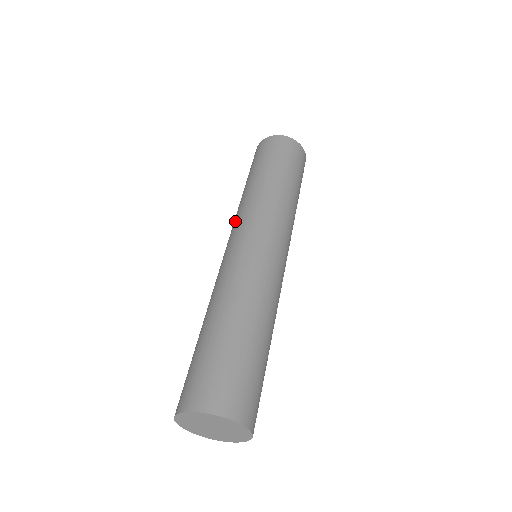
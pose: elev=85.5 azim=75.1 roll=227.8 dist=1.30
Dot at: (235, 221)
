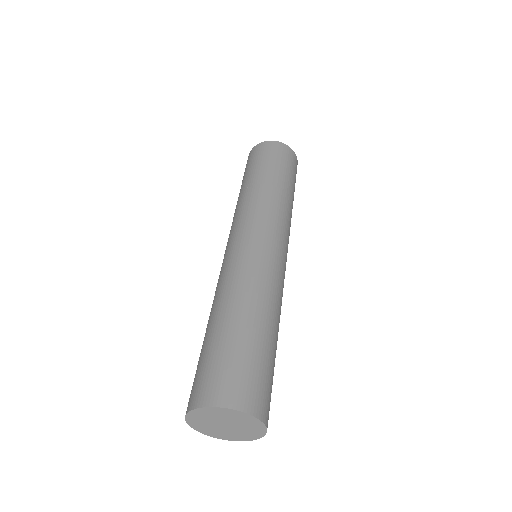
Dot at: (242, 216)
